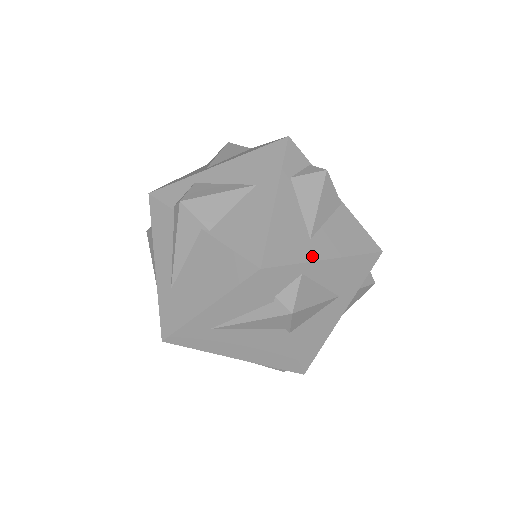
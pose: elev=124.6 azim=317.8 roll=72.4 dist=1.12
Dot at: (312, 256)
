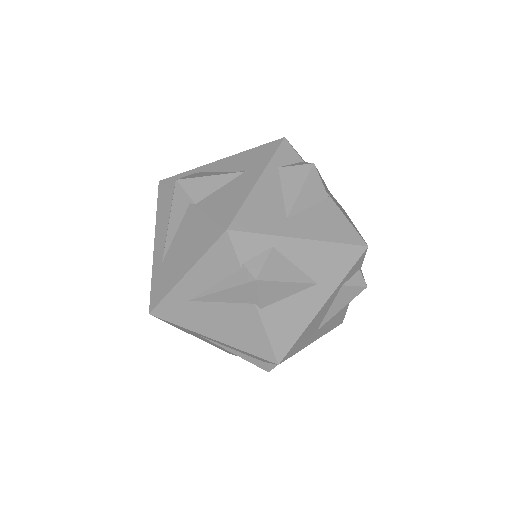
Dot at: (285, 232)
